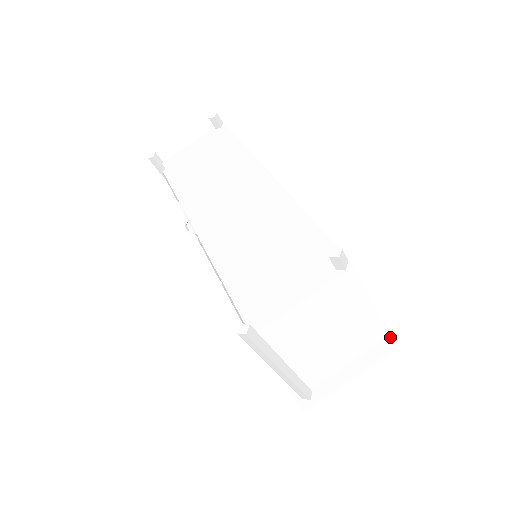
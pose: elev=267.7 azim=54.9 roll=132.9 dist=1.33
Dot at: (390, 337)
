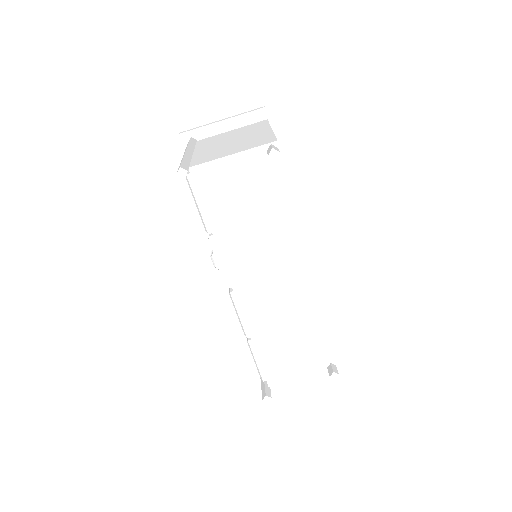
Dot at: occluded
